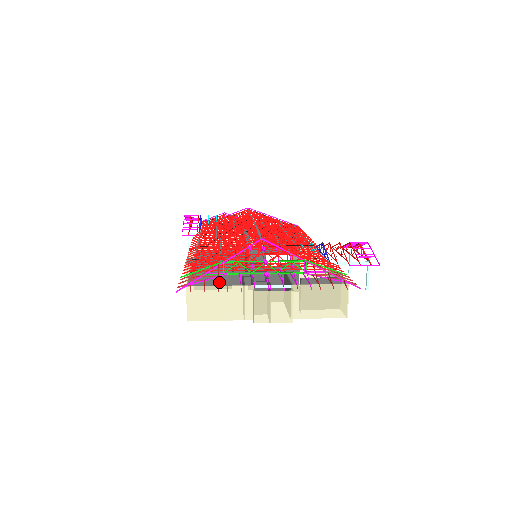
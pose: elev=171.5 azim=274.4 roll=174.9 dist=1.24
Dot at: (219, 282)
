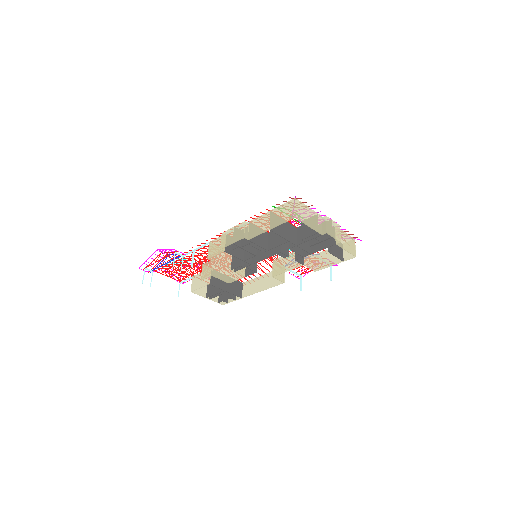
Dot at: (283, 225)
